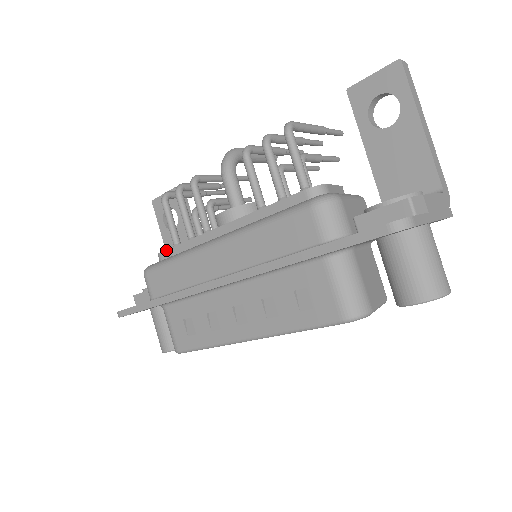
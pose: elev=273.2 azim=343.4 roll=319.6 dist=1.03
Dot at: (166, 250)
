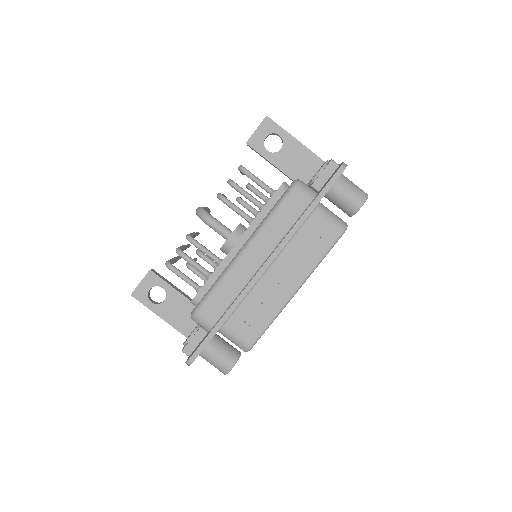
Dot at: (199, 291)
